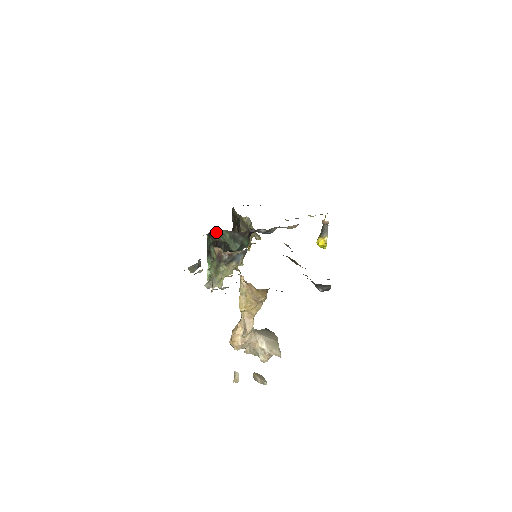
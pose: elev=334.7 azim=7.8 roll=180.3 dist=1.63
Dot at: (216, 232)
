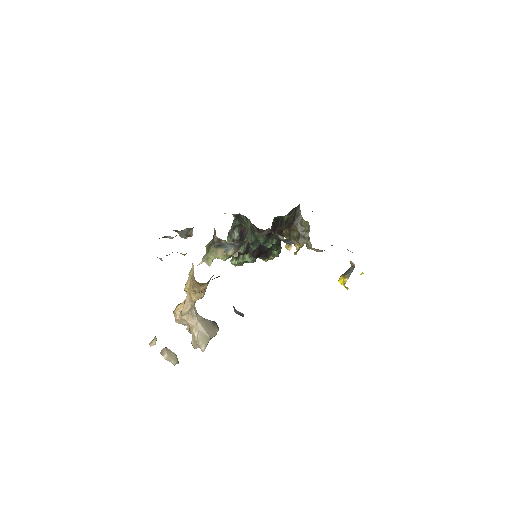
Dot at: (244, 217)
